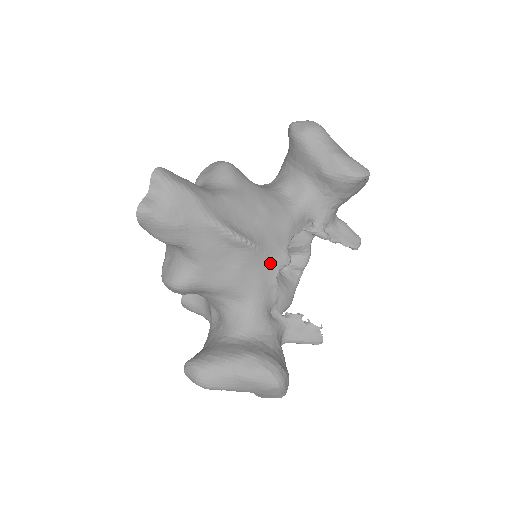
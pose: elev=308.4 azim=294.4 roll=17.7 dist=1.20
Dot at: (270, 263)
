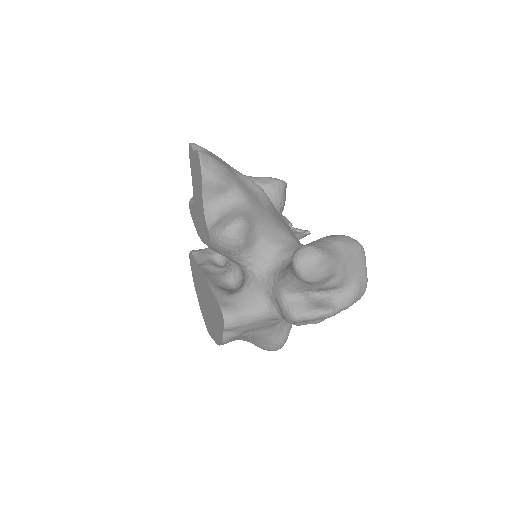
Dot at: (281, 217)
